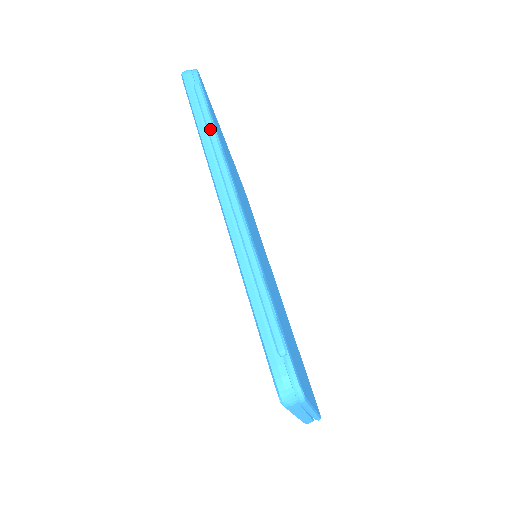
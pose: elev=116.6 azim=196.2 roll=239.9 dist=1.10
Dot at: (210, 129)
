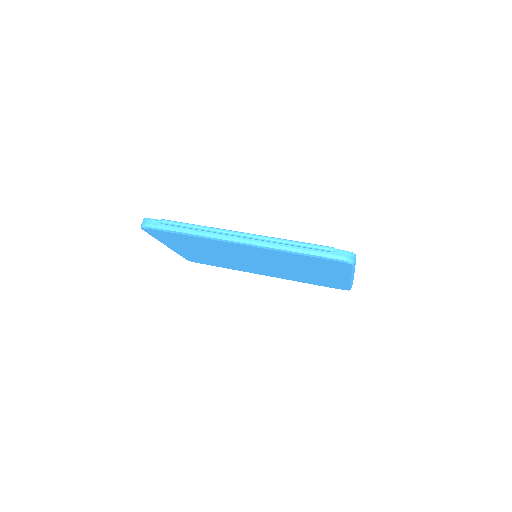
Dot at: (196, 227)
